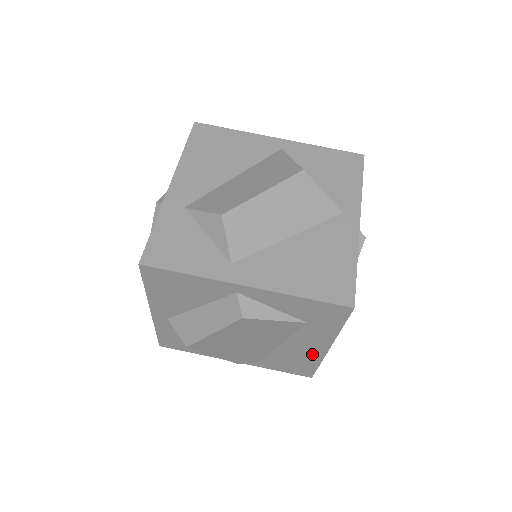
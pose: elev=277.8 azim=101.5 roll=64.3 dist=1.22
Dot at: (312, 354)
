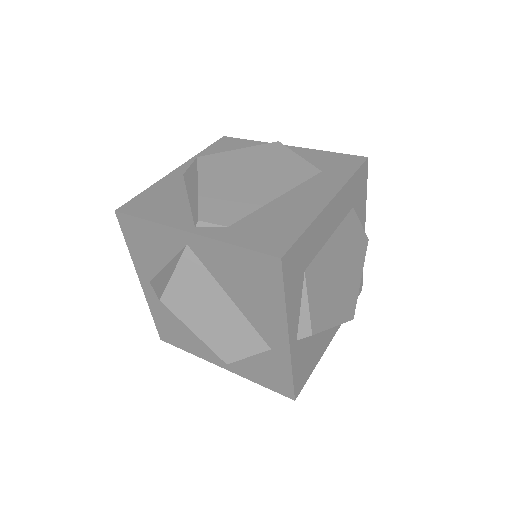
Dot at: (307, 210)
